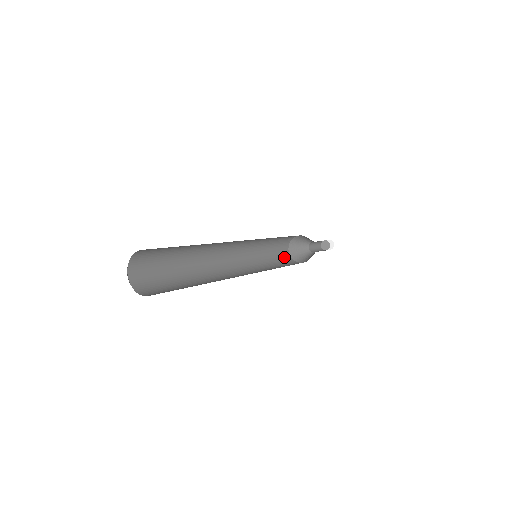
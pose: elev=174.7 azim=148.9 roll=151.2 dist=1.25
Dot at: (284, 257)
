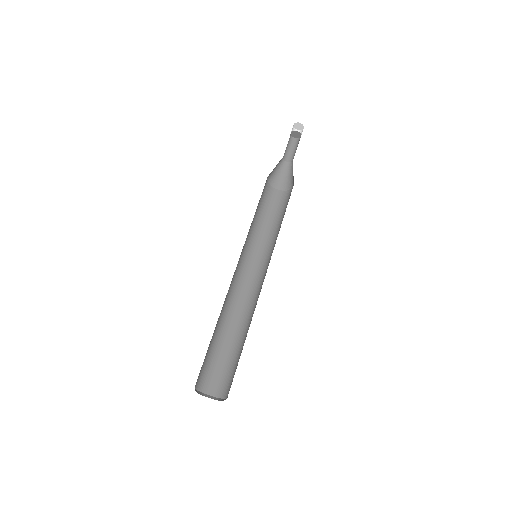
Dot at: (263, 189)
